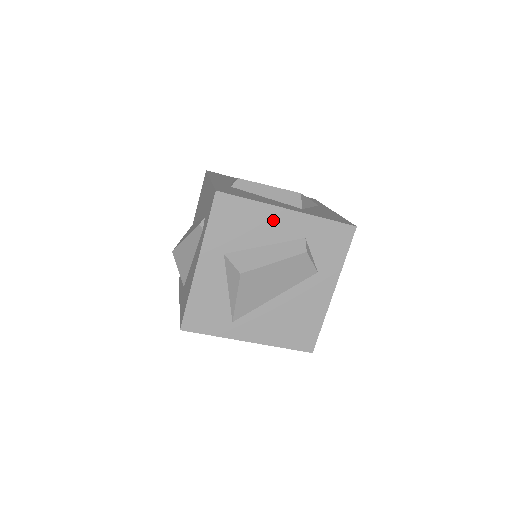
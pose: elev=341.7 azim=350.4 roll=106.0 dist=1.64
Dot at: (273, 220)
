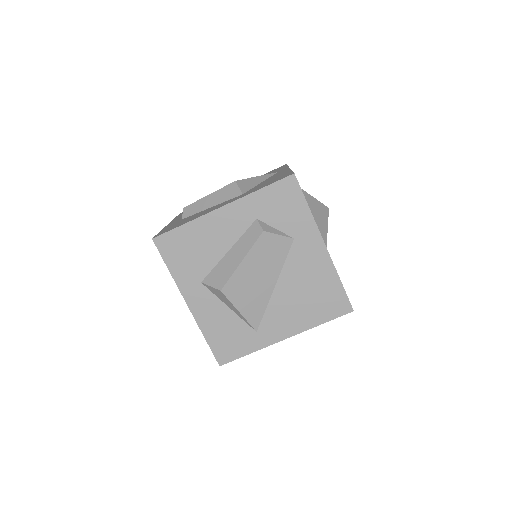
Dot at: (216, 226)
